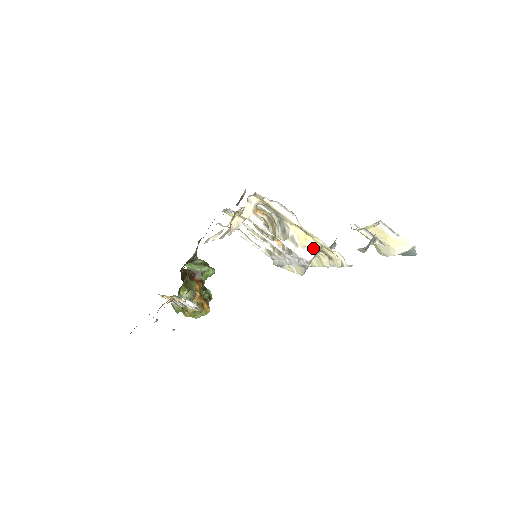
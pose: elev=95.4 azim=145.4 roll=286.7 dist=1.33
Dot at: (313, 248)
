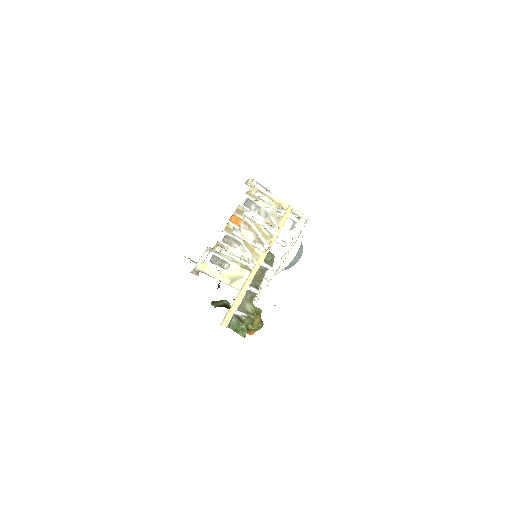
Dot at: occluded
